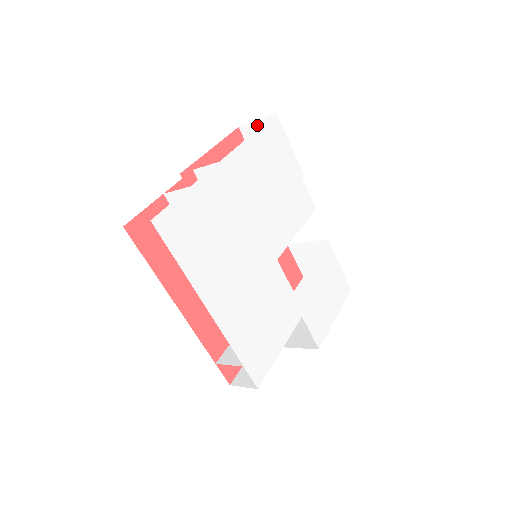
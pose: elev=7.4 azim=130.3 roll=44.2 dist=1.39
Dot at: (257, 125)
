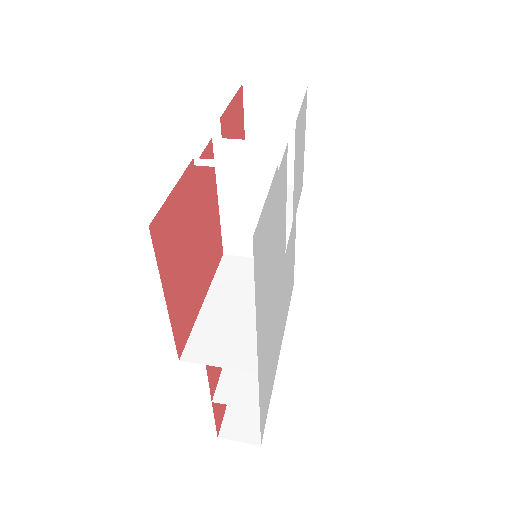
Dot at: occluded
